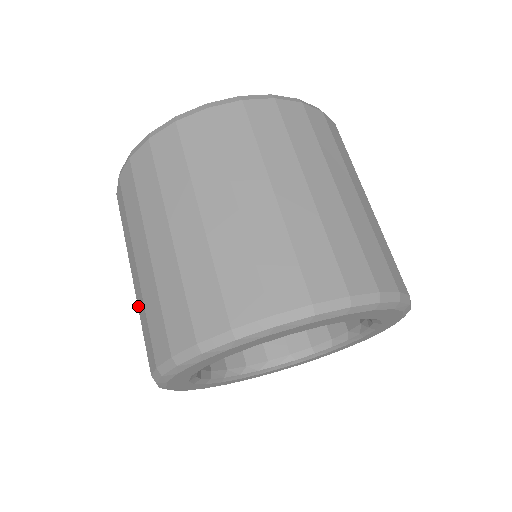
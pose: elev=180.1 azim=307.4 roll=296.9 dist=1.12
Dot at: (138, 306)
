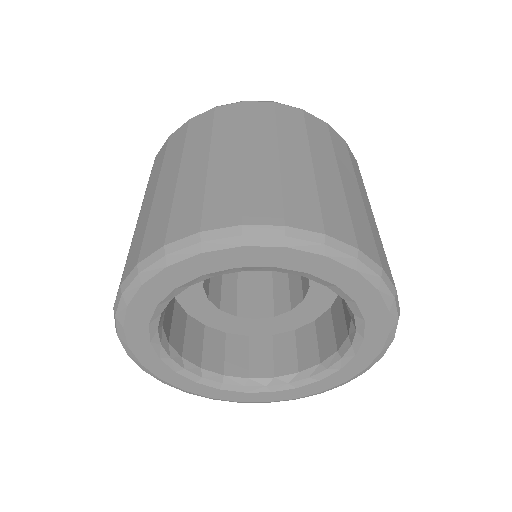
Dot at: occluded
